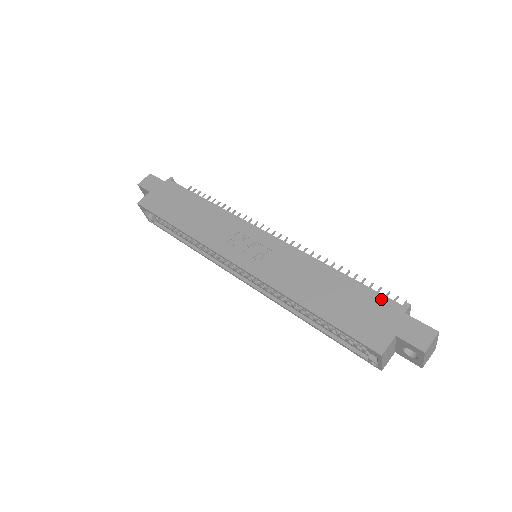
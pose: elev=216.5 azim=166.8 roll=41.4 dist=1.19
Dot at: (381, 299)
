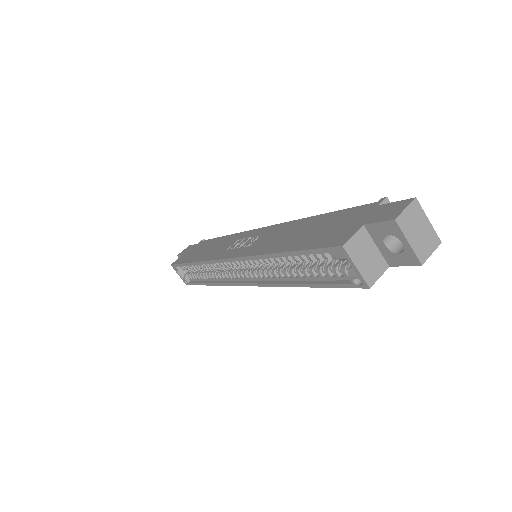
Dot at: (354, 210)
